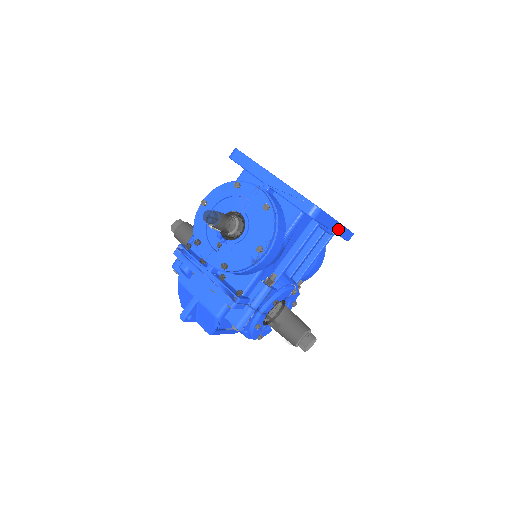
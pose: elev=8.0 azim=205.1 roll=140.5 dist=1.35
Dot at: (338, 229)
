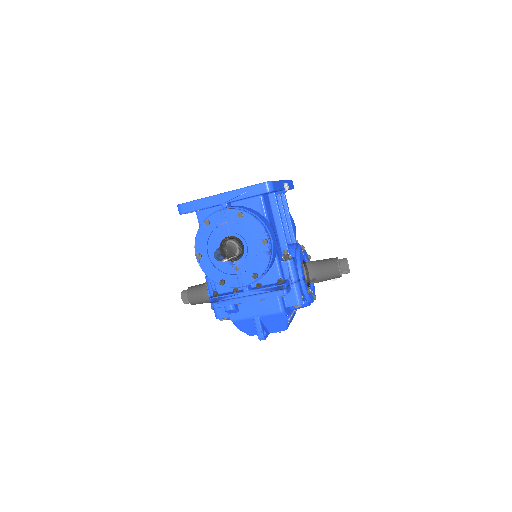
Dot at: (287, 185)
